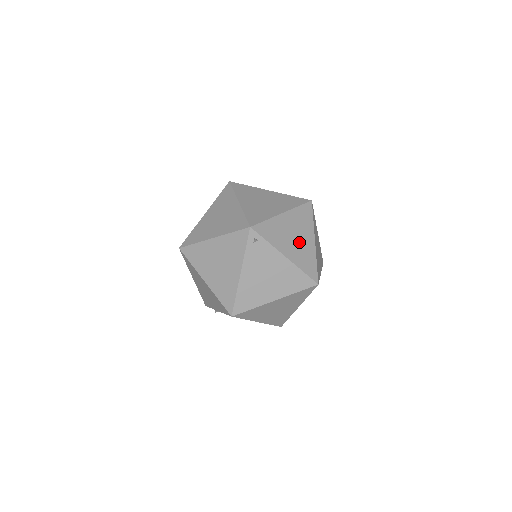
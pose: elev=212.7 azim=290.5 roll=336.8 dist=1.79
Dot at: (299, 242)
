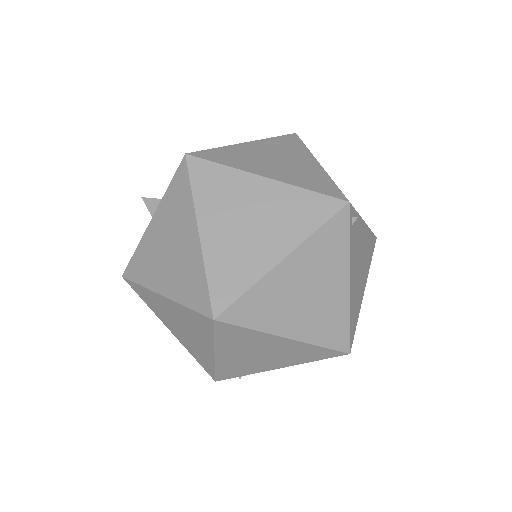
Dot at: occluded
